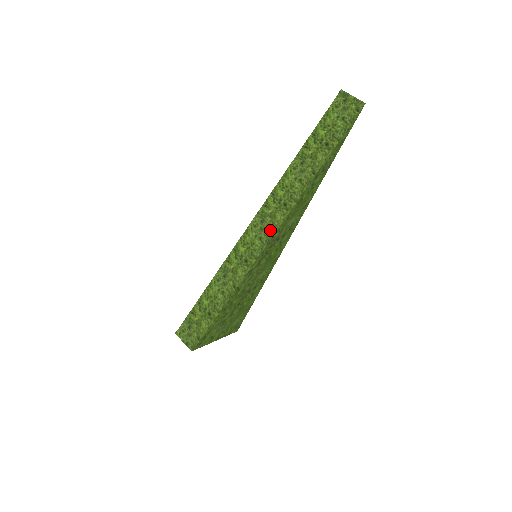
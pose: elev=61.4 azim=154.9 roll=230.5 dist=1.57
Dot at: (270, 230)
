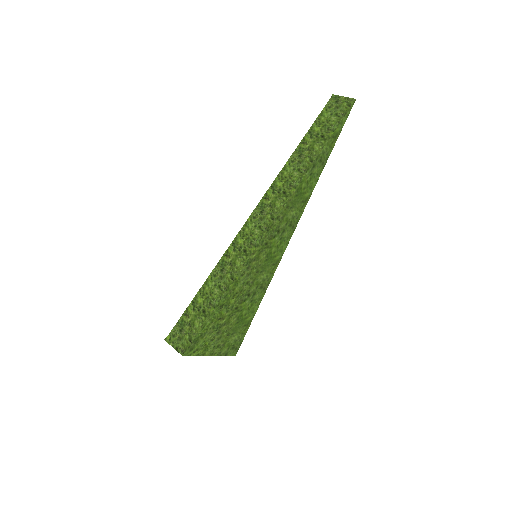
Dot at: (270, 217)
